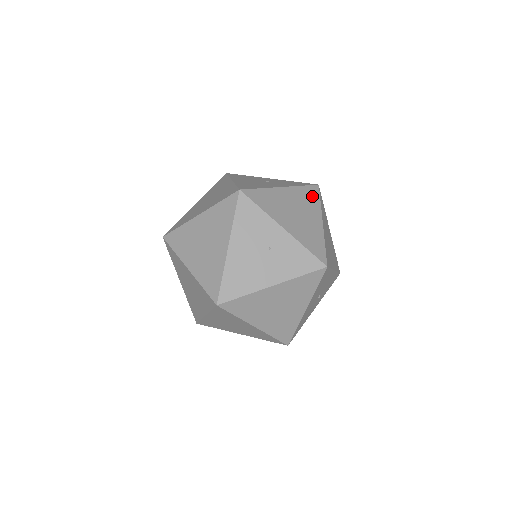
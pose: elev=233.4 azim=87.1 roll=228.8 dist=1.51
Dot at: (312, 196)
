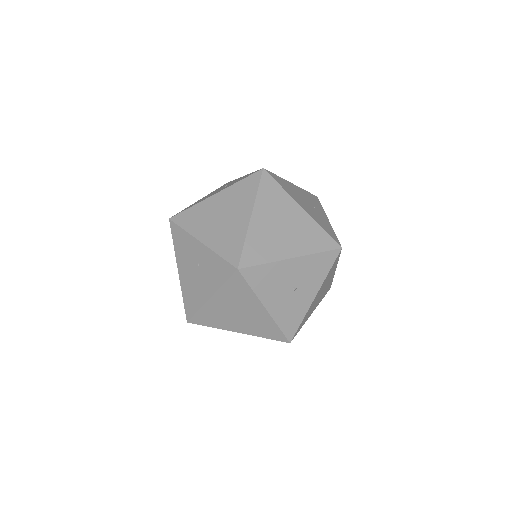
Dot at: (249, 188)
